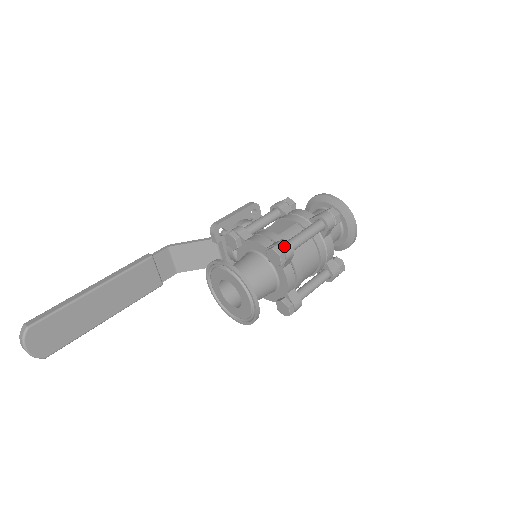
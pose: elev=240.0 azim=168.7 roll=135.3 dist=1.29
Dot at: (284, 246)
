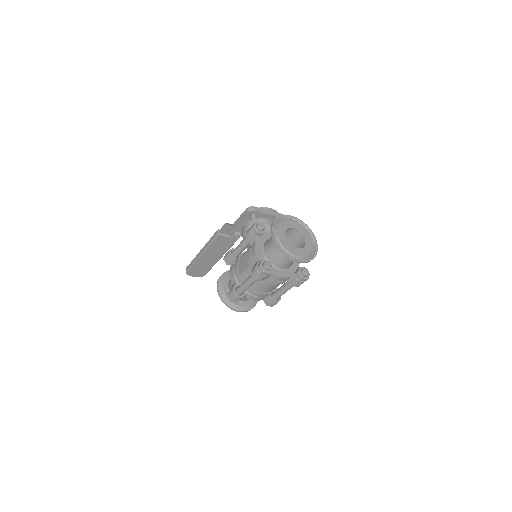
Dot at: (232, 296)
